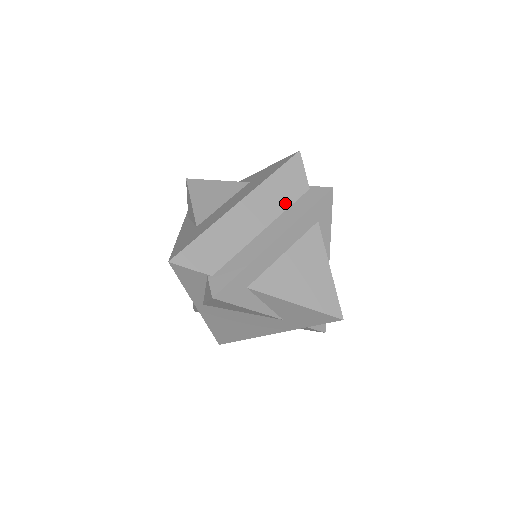
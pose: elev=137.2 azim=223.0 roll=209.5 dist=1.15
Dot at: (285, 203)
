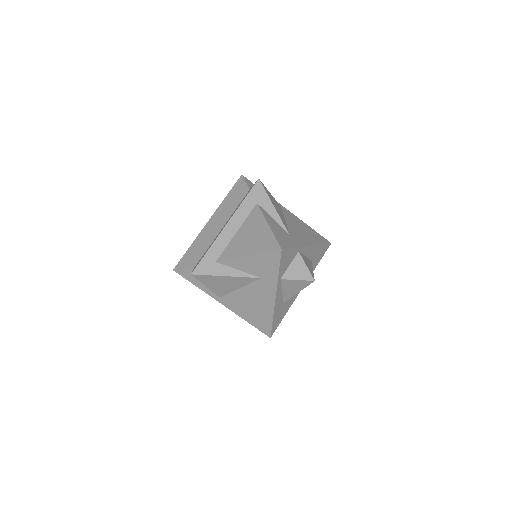
Dot at: (235, 206)
